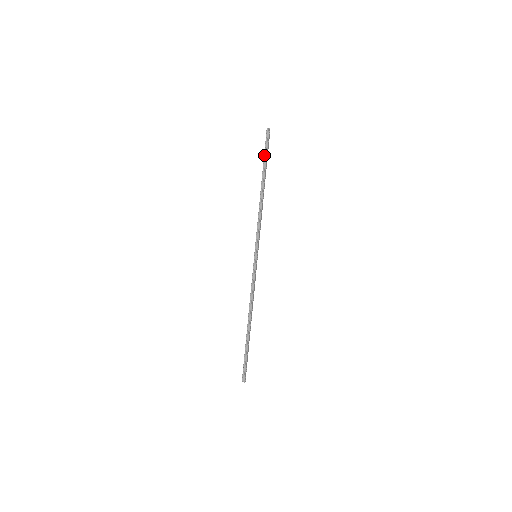
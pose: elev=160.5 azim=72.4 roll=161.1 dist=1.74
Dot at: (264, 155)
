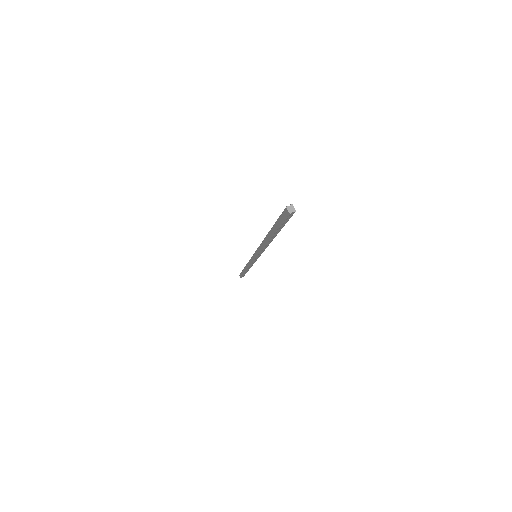
Dot at: (279, 228)
